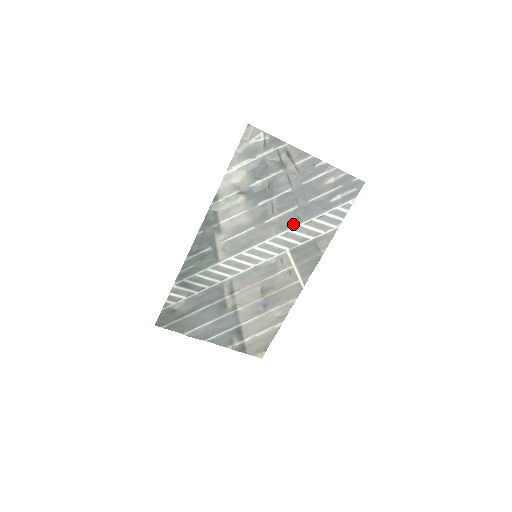
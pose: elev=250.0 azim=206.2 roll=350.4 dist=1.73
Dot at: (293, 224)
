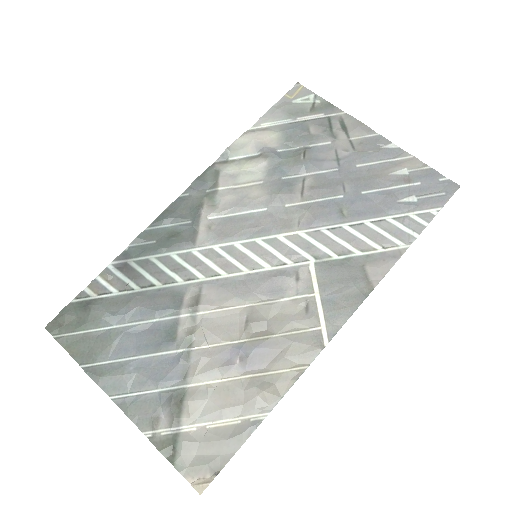
Dot at: (330, 221)
